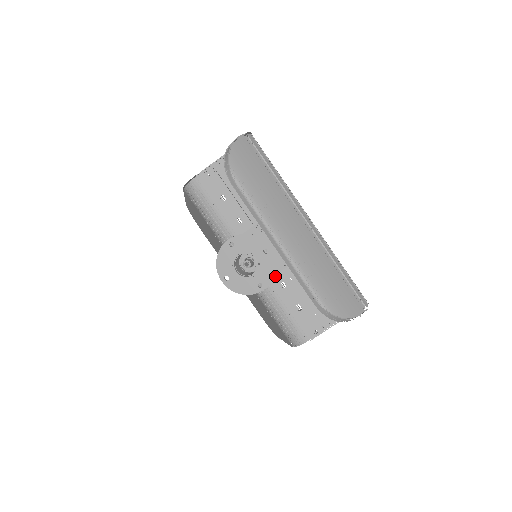
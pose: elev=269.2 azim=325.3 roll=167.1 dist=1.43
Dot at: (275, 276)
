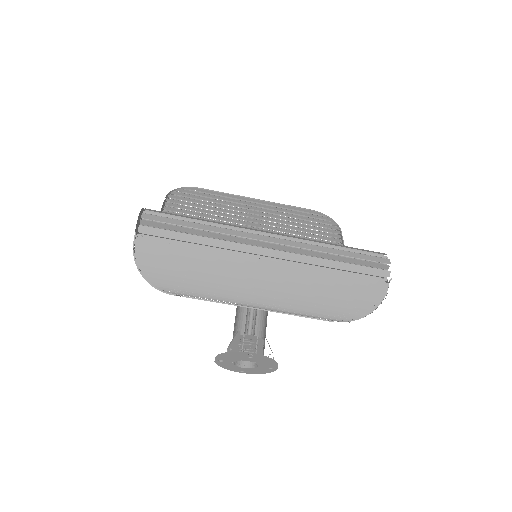
Dot at: occluded
